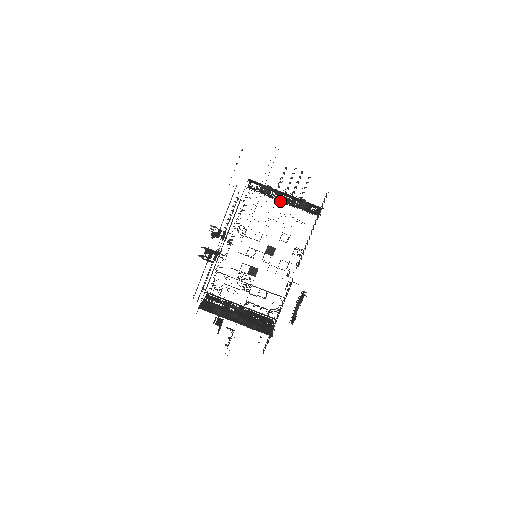
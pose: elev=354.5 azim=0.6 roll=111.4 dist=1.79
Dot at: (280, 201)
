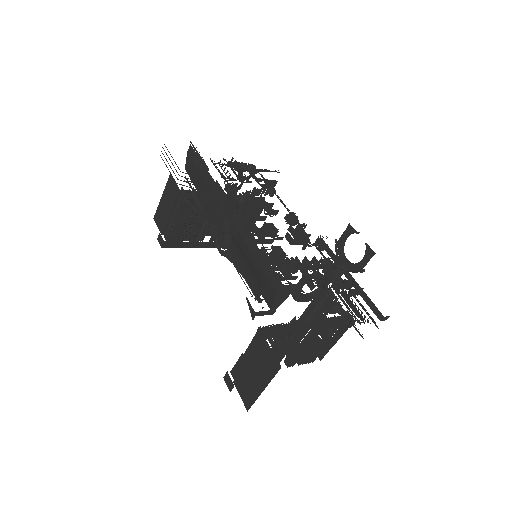
Dot at: (239, 175)
